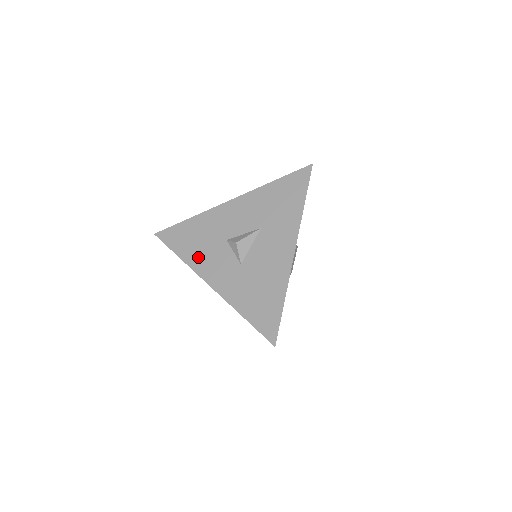
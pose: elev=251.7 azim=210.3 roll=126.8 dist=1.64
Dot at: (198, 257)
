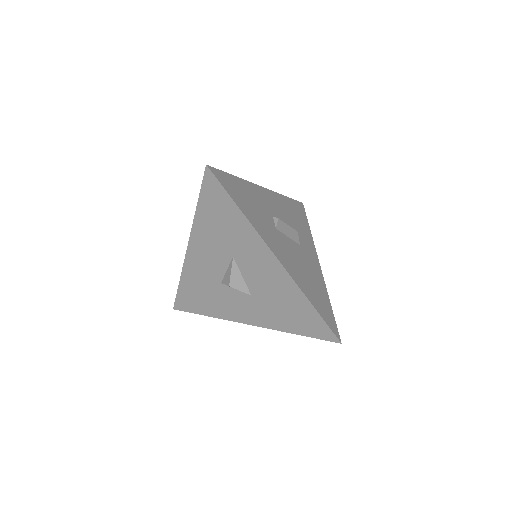
Dot at: (218, 308)
